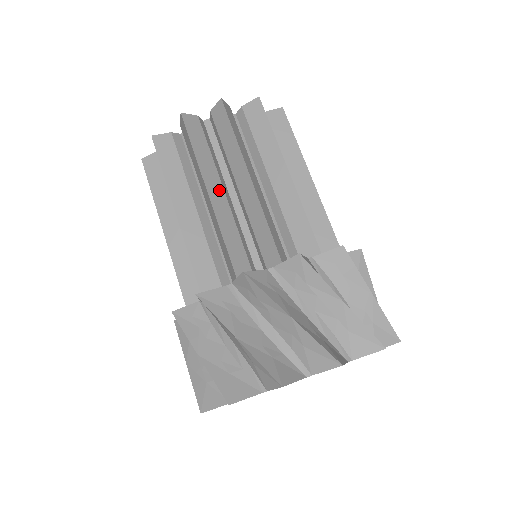
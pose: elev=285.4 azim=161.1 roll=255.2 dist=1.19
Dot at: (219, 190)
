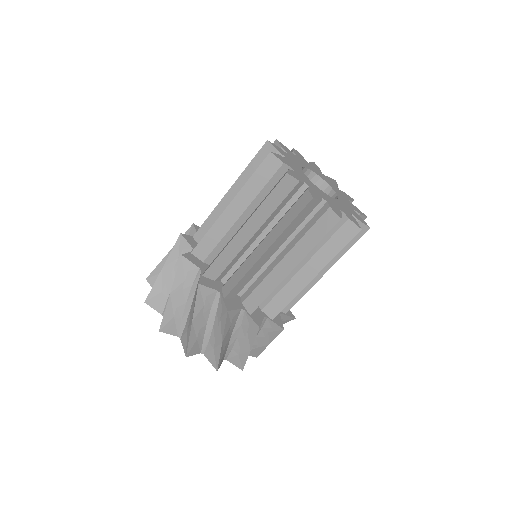
Dot at: (273, 251)
